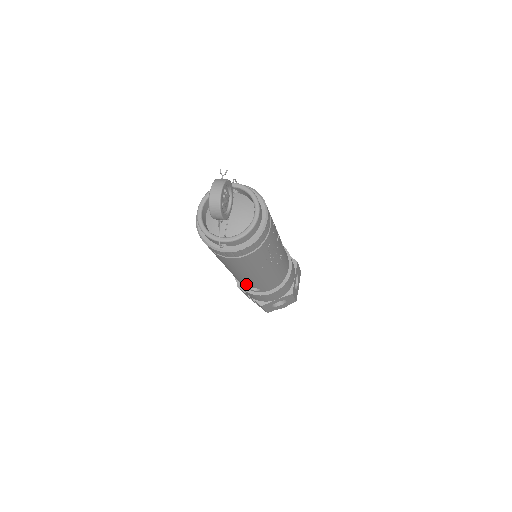
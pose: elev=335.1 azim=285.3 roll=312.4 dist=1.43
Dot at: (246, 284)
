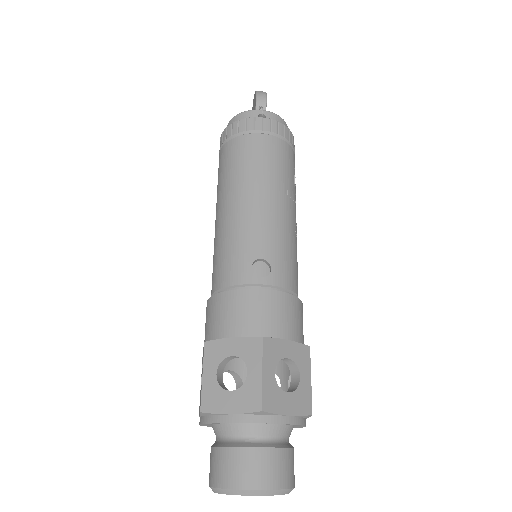
Dot at: (253, 245)
